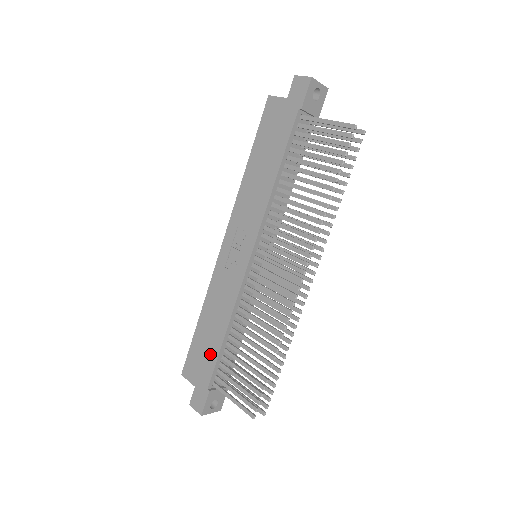
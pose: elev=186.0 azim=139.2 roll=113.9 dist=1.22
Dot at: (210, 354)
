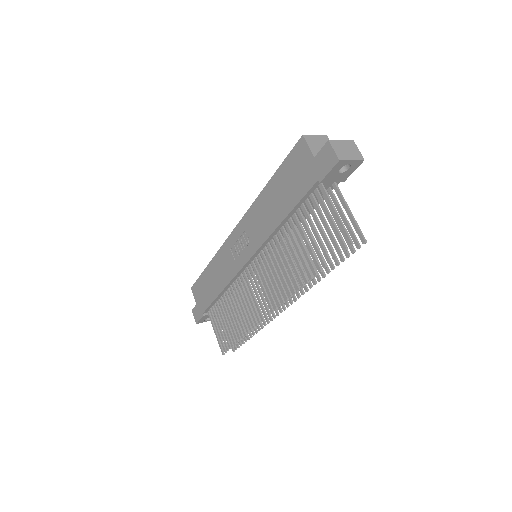
Dot at: (208, 296)
